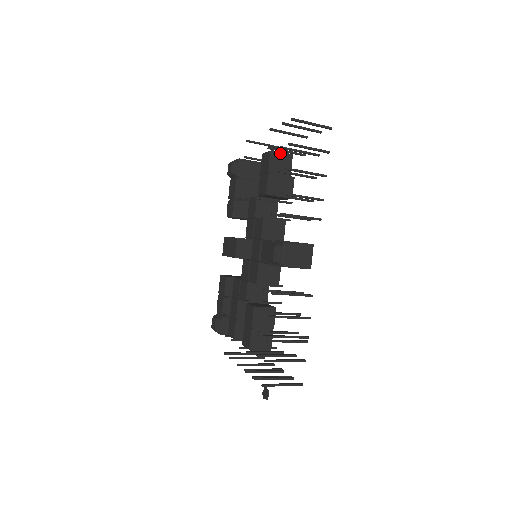
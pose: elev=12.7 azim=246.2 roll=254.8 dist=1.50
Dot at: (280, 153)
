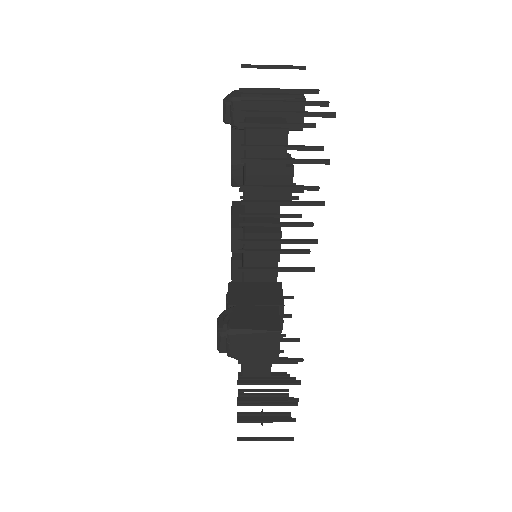
Dot at: (263, 131)
